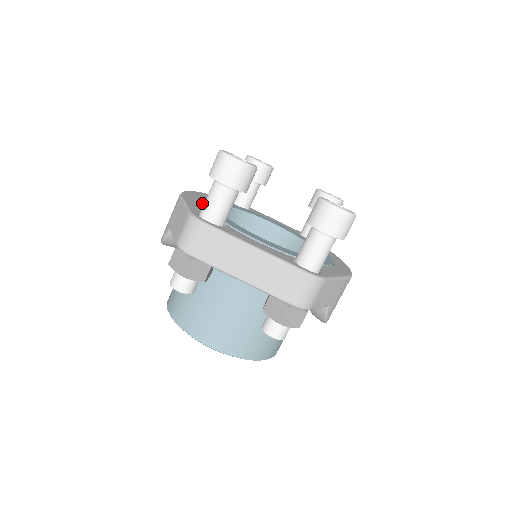
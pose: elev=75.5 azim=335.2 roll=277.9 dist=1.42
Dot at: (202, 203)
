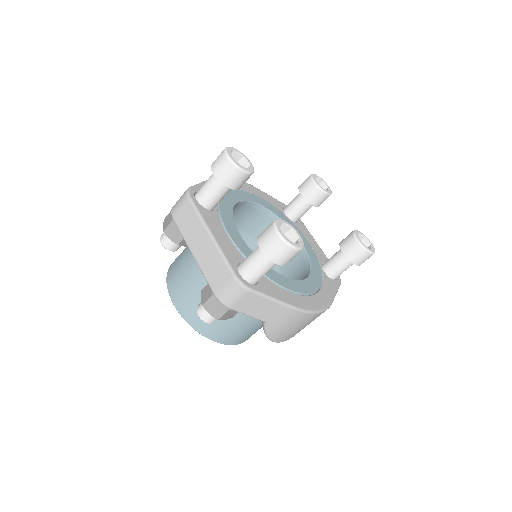
Dot at: occluded
